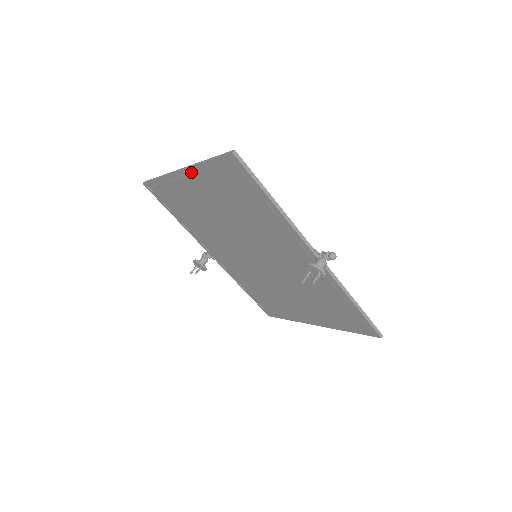
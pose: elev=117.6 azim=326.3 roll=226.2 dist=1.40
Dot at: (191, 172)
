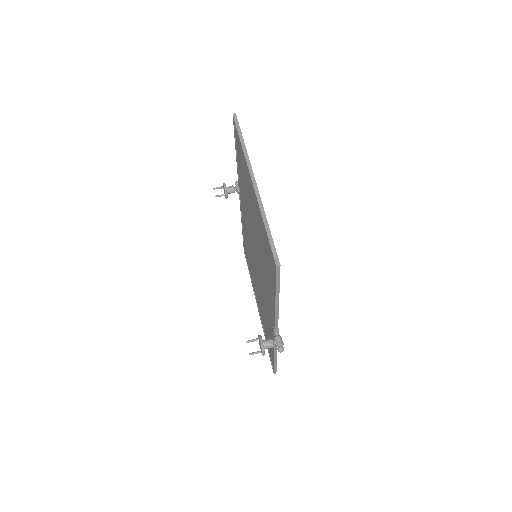
Dot at: (256, 197)
